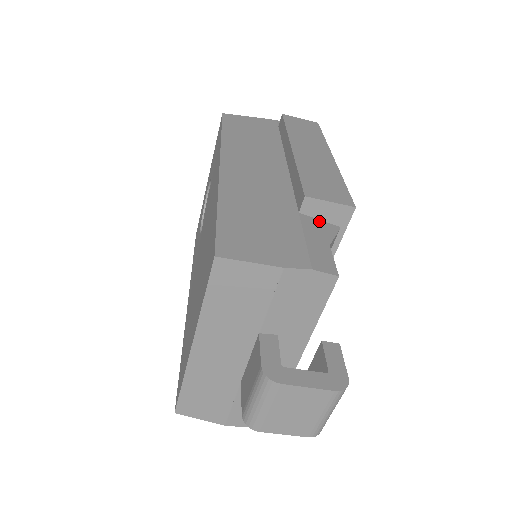
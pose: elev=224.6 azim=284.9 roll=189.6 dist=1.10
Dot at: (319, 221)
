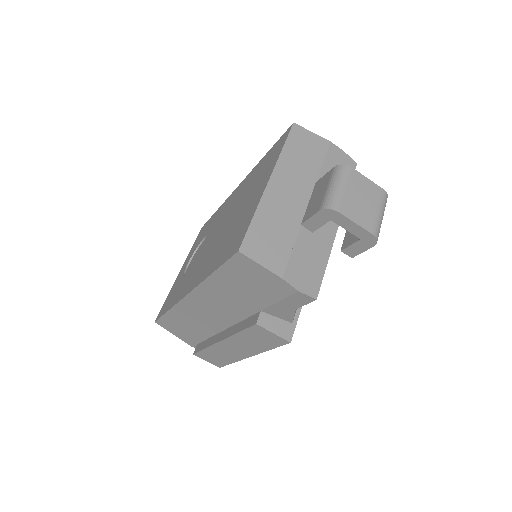
Dot at: occluded
